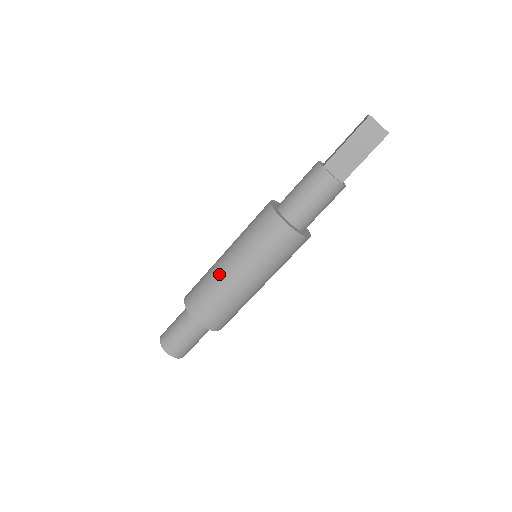
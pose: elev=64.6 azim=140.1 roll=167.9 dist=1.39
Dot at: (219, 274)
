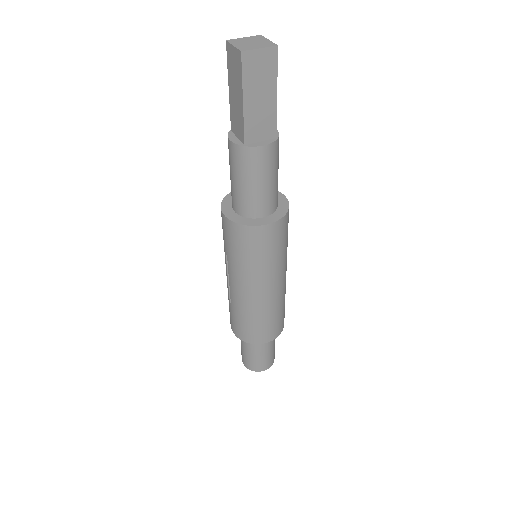
Dot at: (249, 305)
